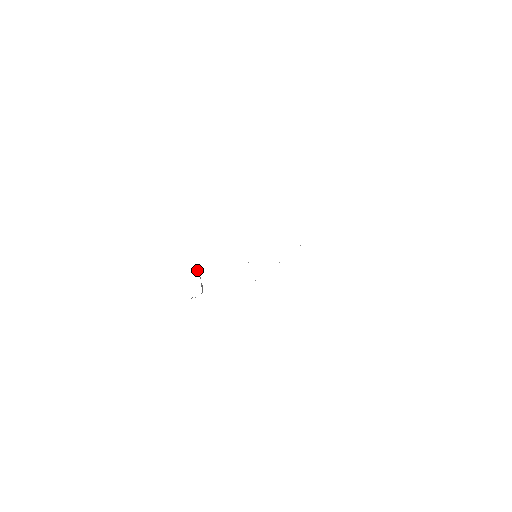
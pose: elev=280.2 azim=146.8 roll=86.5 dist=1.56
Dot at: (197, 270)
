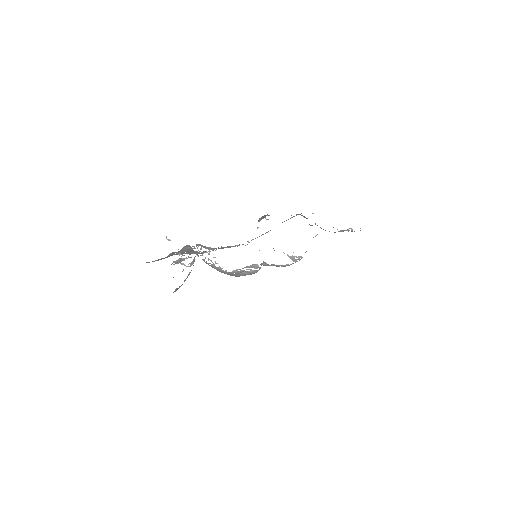
Dot at: occluded
